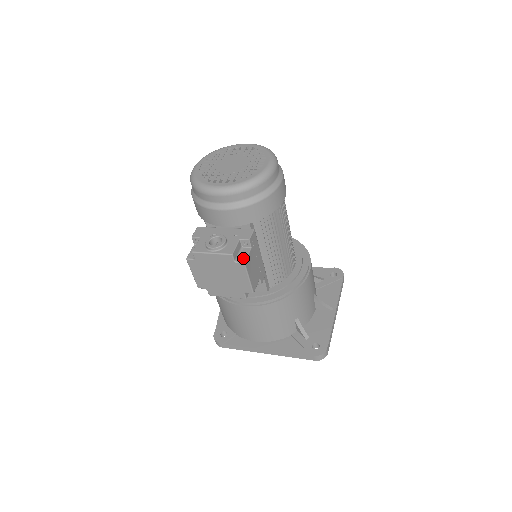
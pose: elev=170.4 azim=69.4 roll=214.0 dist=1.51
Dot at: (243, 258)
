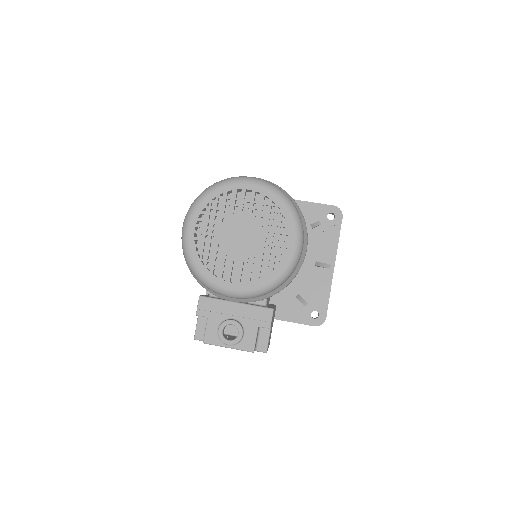
Dot at: (264, 346)
